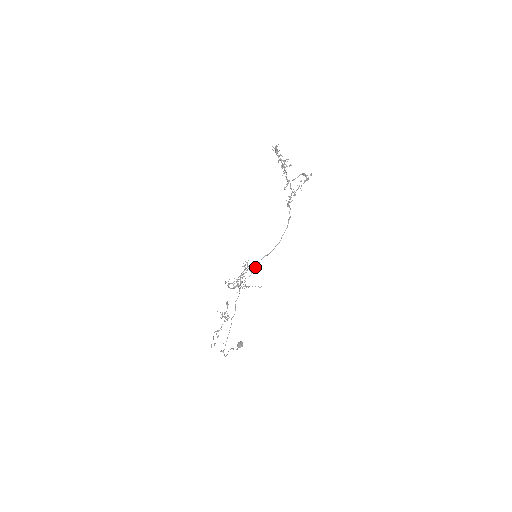
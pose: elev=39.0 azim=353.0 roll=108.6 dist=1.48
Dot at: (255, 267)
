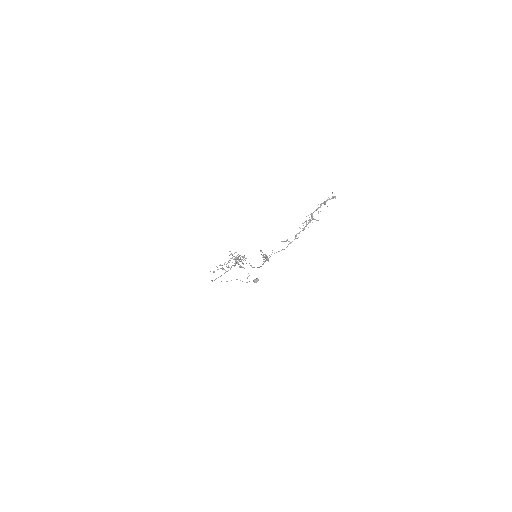
Dot at: (243, 263)
